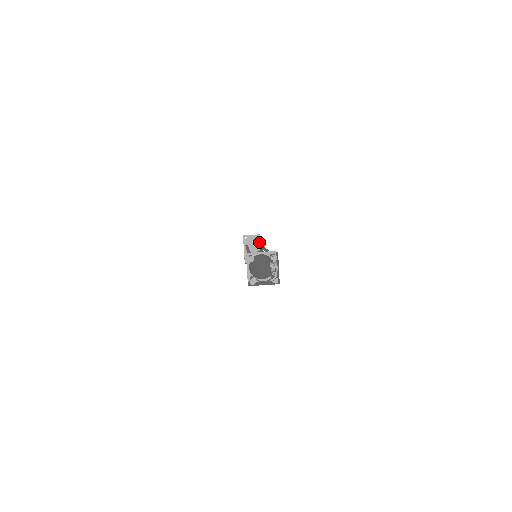
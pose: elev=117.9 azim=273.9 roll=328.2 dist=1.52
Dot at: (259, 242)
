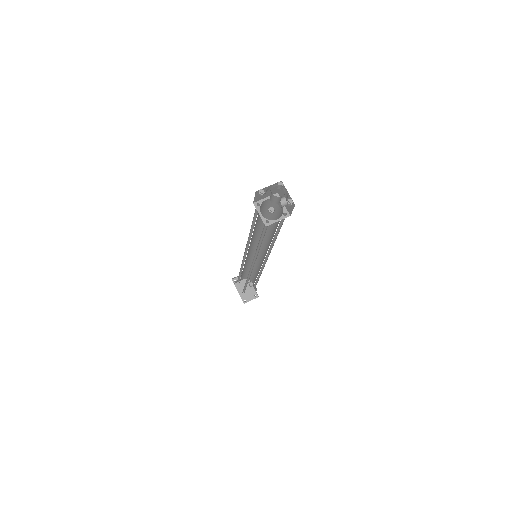
Dot at: (249, 280)
